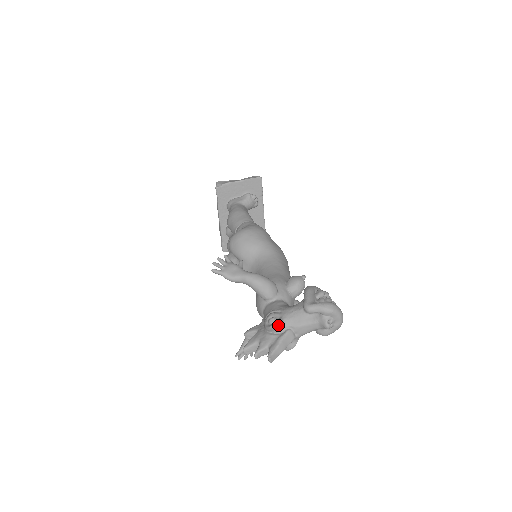
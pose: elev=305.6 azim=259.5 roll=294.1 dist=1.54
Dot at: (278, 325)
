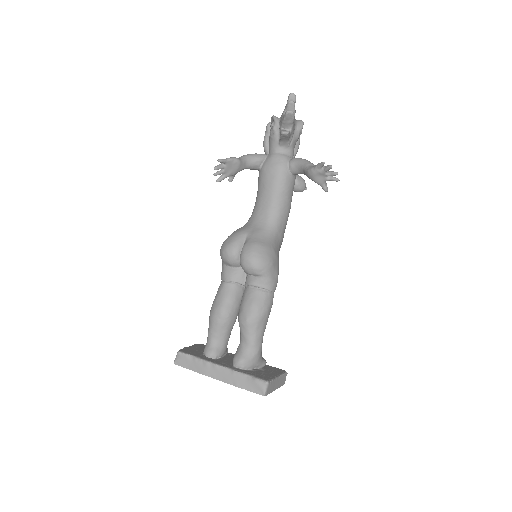
Dot at: occluded
